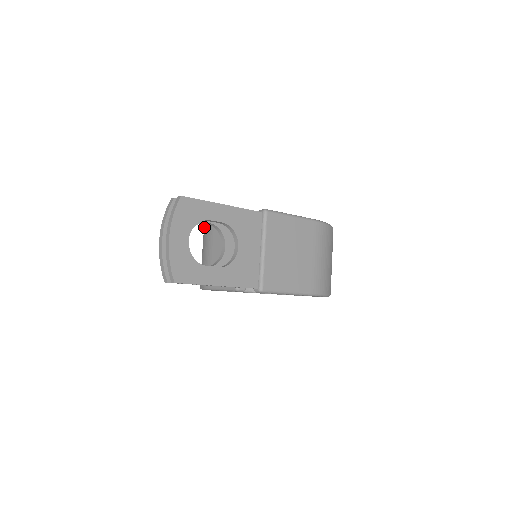
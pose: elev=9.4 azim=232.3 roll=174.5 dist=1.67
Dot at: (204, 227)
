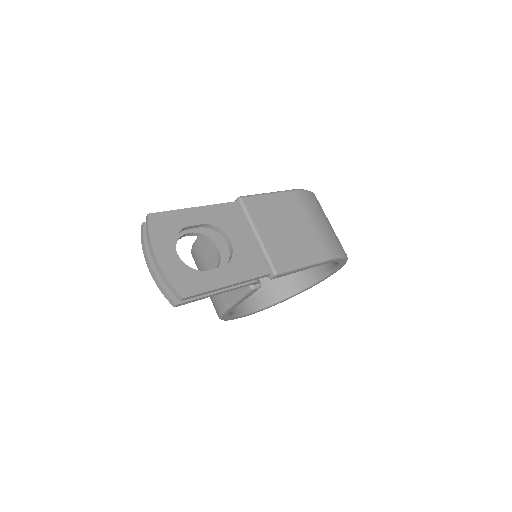
Dot at: (193, 258)
